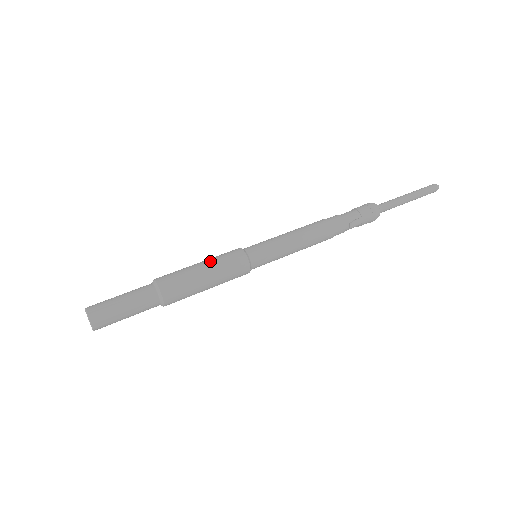
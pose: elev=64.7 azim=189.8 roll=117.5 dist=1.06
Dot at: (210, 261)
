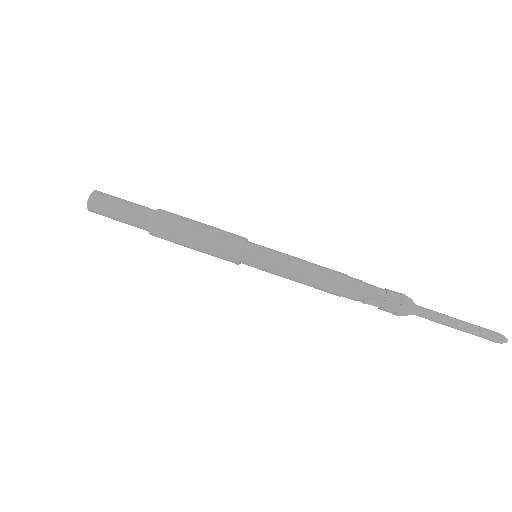
Dot at: (210, 229)
